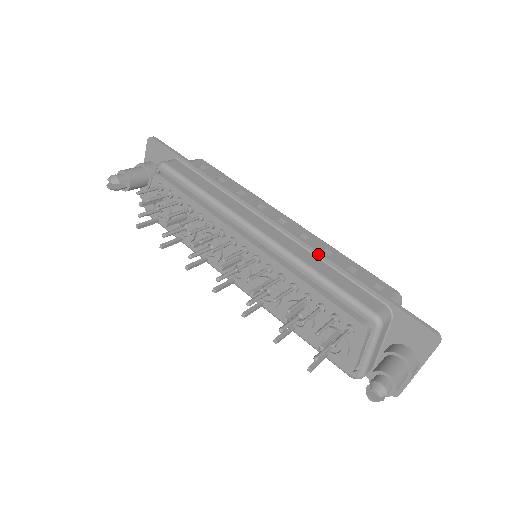
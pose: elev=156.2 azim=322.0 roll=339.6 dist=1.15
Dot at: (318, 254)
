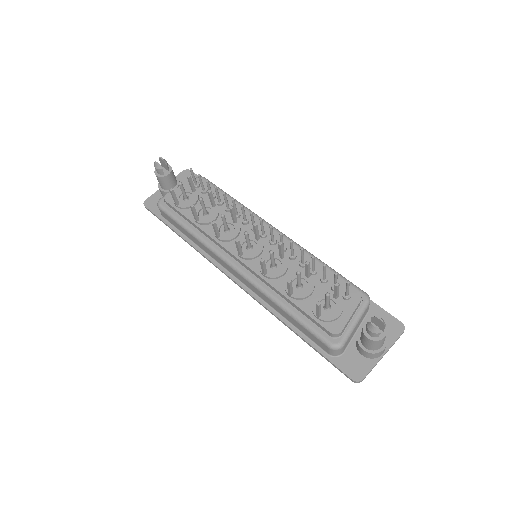
Dot at: occluded
